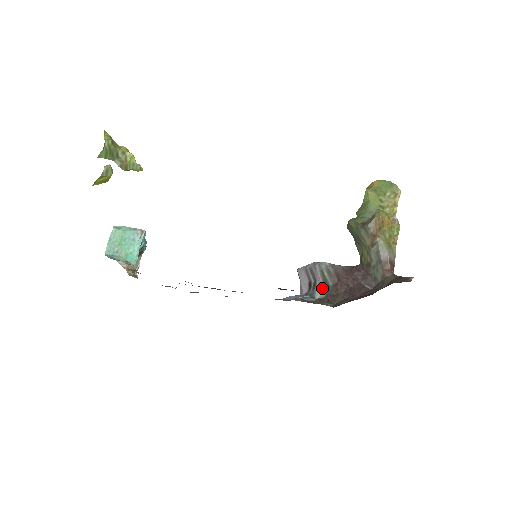
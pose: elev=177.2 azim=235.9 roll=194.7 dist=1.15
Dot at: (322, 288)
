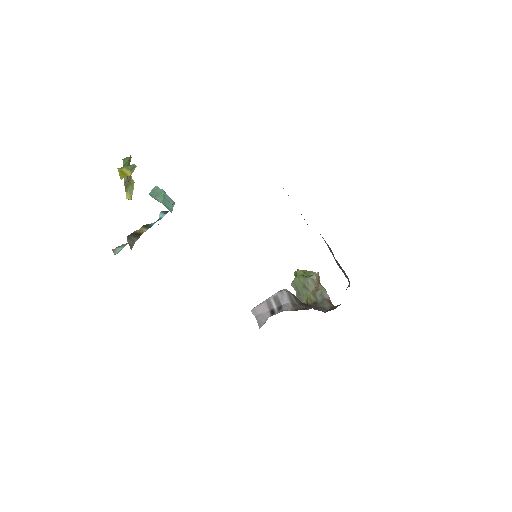
Dot at: (290, 306)
